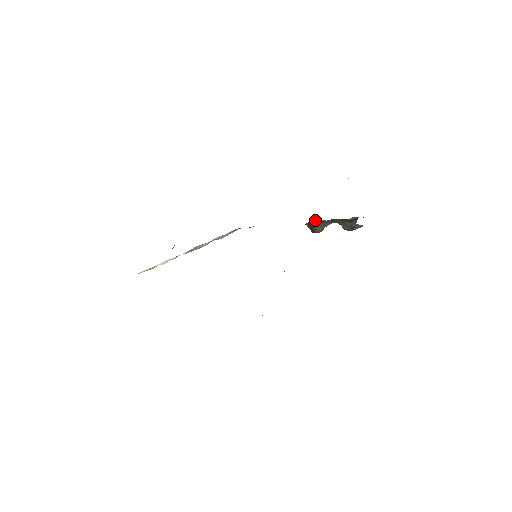
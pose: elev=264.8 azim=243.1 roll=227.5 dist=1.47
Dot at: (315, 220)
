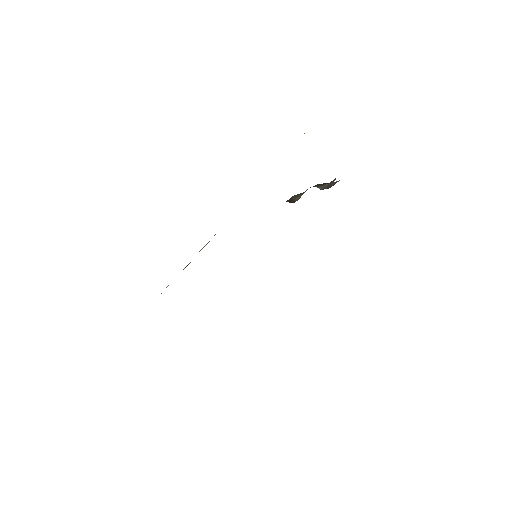
Dot at: (294, 195)
